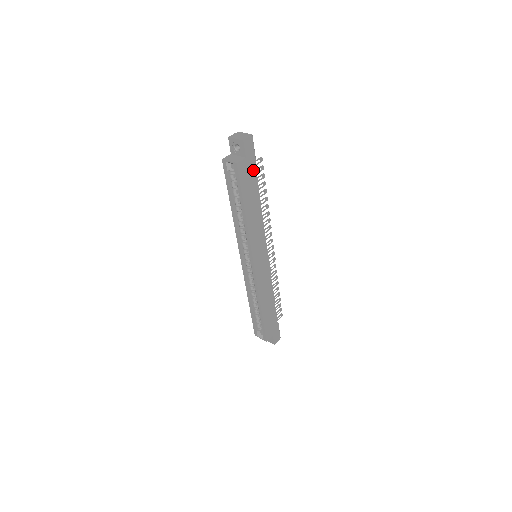
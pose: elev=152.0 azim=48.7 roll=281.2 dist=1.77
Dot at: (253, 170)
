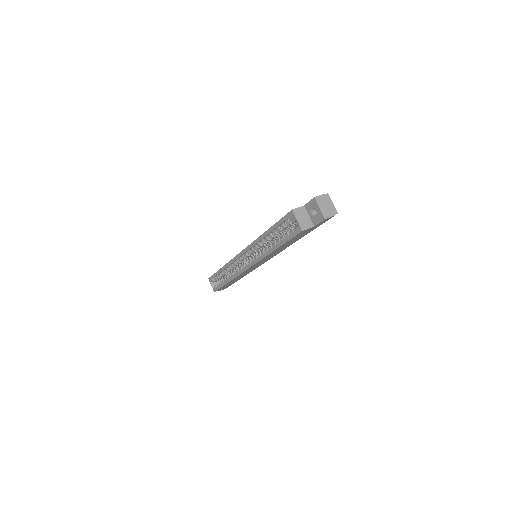
Dot at: (311, 230)
